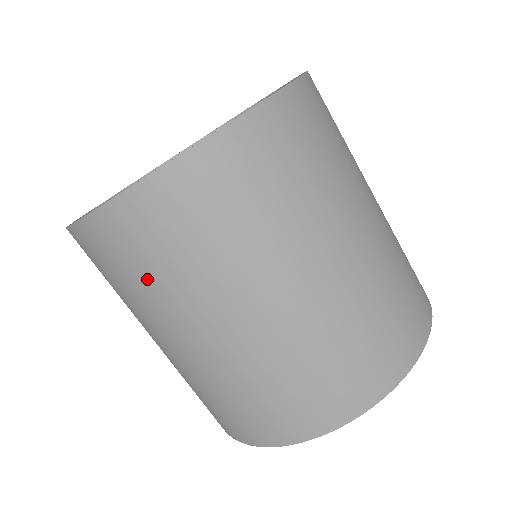
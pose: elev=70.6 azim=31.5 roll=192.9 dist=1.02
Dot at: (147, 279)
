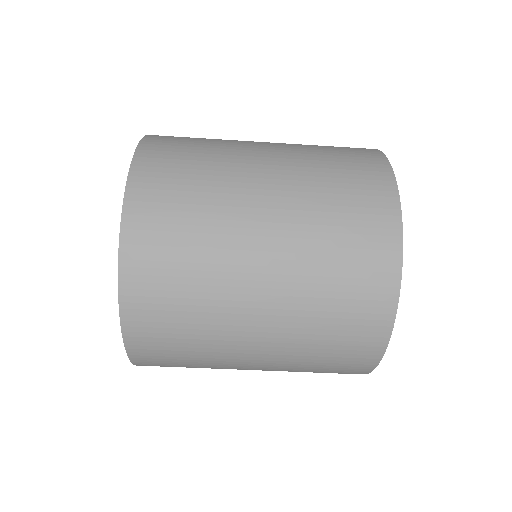
Dot at: (190, 334)
